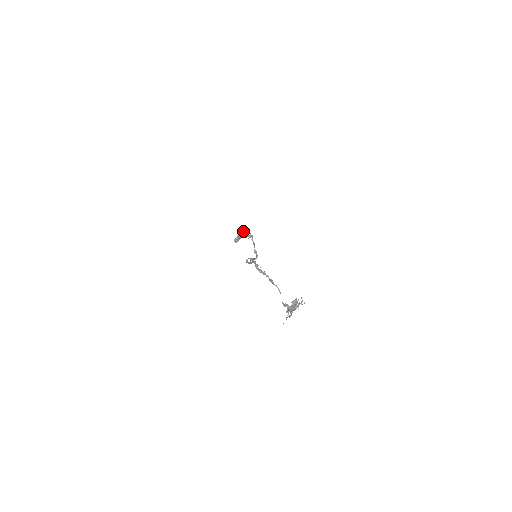
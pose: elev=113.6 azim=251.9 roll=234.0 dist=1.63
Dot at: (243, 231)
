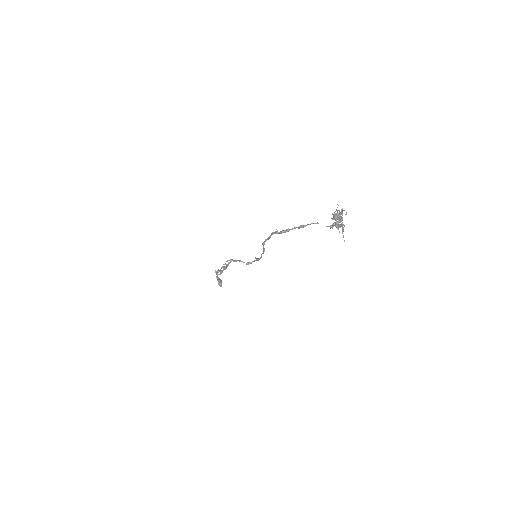
Dot at: occluded
